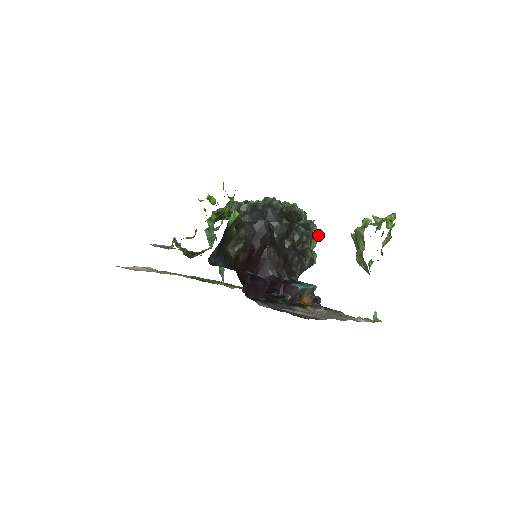
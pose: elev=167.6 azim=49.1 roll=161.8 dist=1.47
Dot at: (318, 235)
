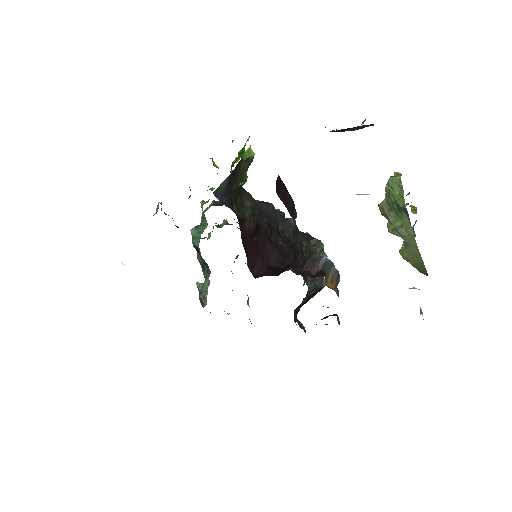
Dot at: (325, 254)
